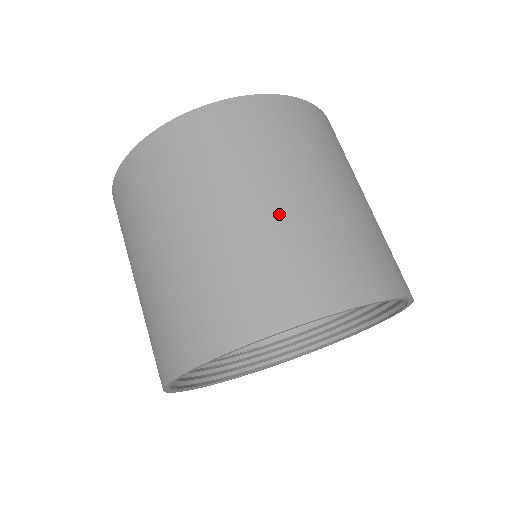
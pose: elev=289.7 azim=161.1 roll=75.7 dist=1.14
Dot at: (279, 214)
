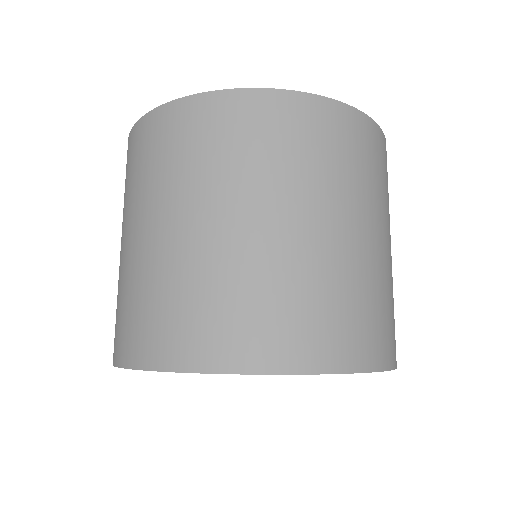
Dot at: (167, 248)
